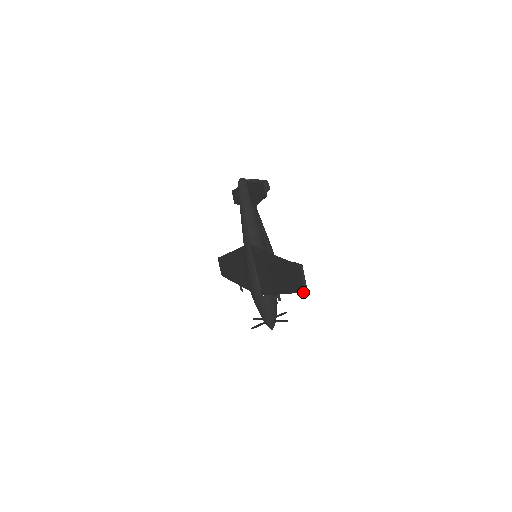
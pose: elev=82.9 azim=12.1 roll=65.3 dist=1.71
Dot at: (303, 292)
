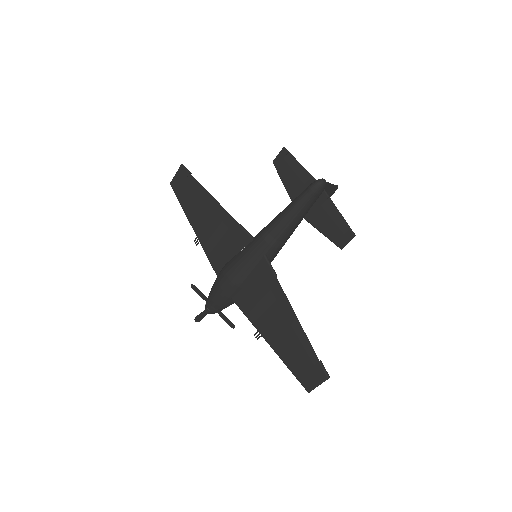
Dot at: occluded
